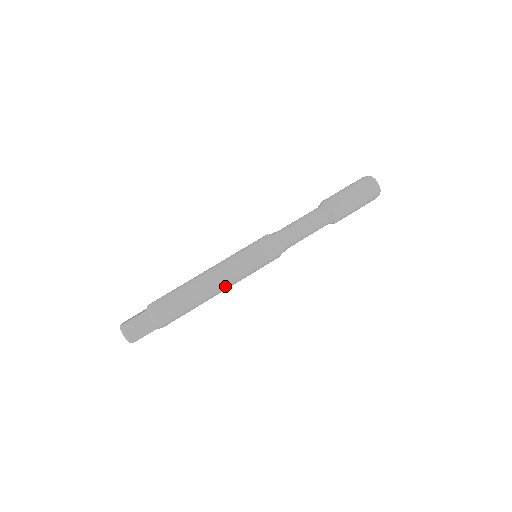
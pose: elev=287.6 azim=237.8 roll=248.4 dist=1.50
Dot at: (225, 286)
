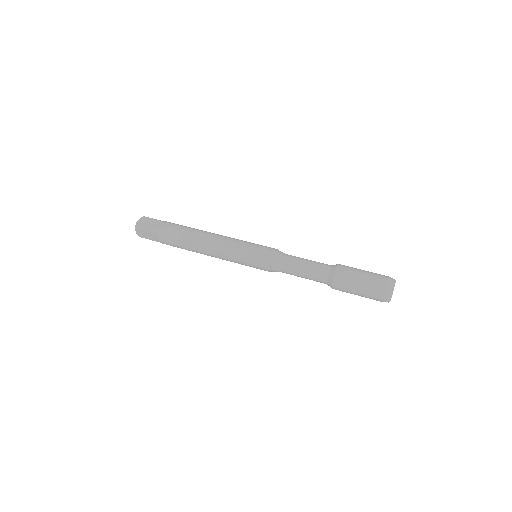
Dot at: (216, 247)
